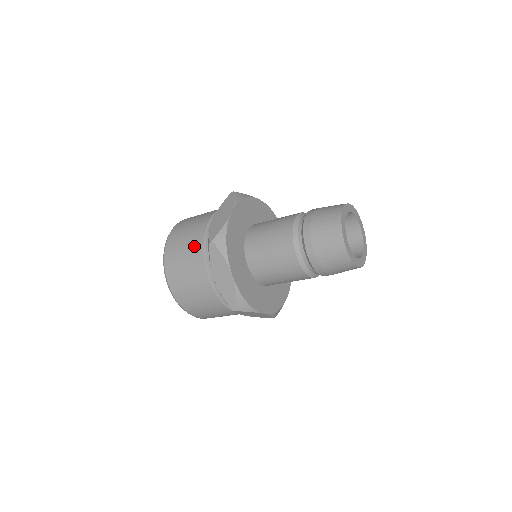
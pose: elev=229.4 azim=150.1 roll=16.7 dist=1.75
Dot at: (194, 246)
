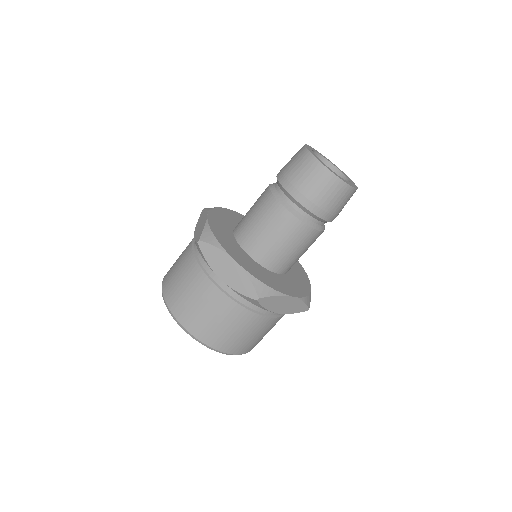
Dot at: (188, 267)
